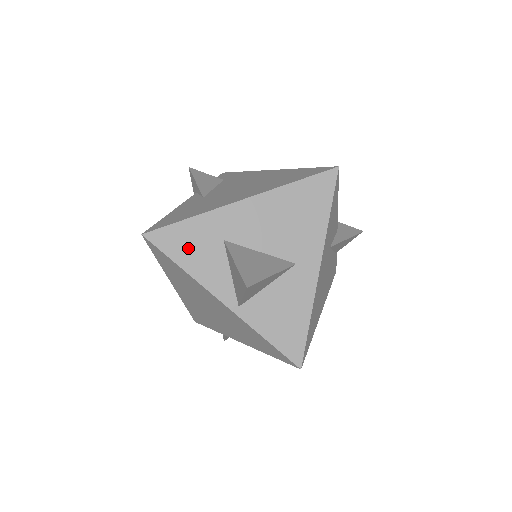
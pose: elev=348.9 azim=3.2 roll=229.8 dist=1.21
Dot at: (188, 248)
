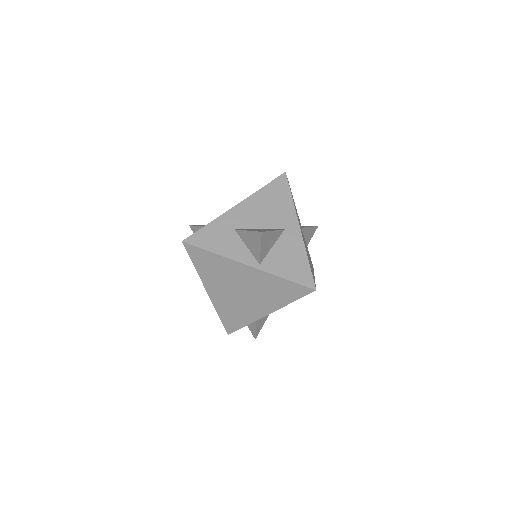
Dot at: (214, 240)
